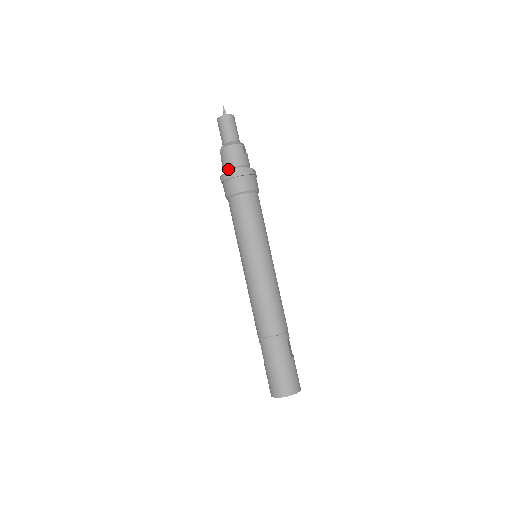
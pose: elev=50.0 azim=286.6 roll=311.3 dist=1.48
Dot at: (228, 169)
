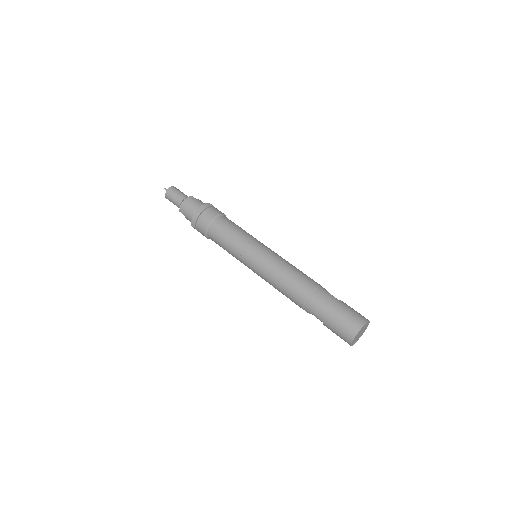
Dot at: occluded
